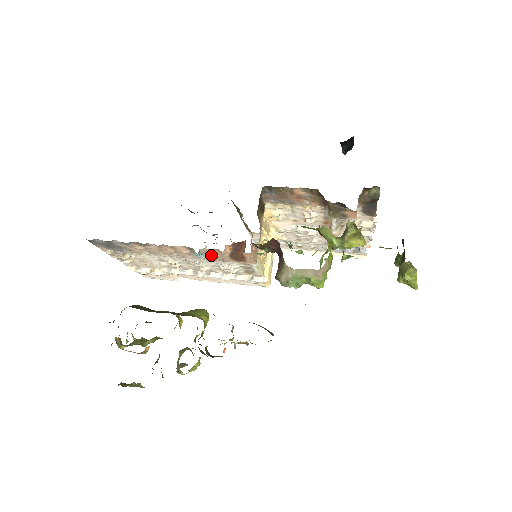
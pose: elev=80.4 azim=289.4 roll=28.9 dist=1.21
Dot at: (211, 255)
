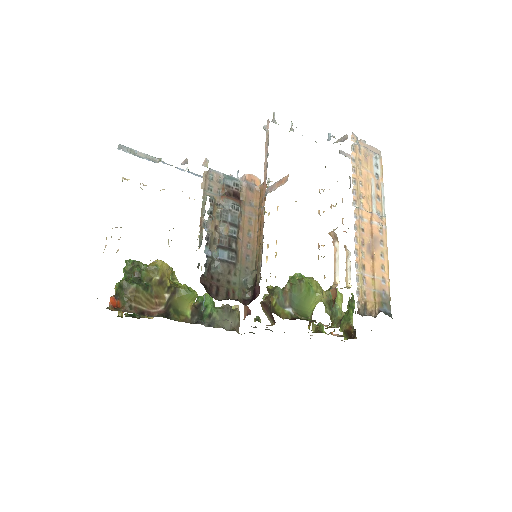
Dot at: occluded
